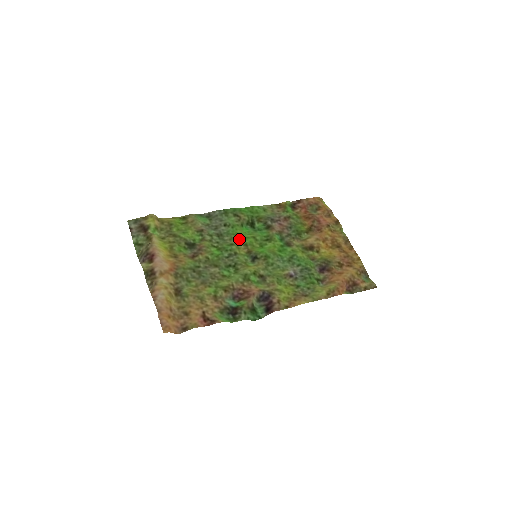
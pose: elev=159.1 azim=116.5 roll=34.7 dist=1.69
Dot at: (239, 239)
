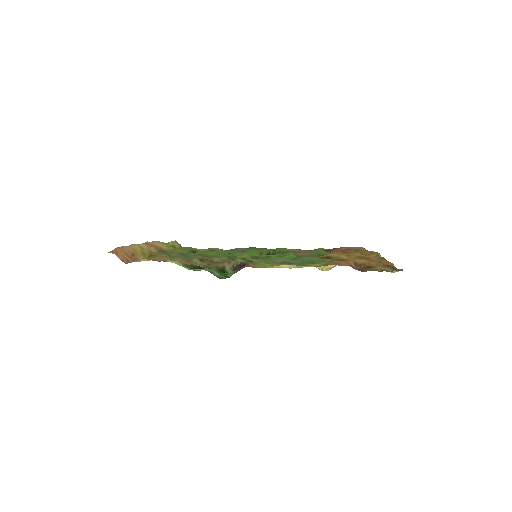
Dot at: (248, 254)
